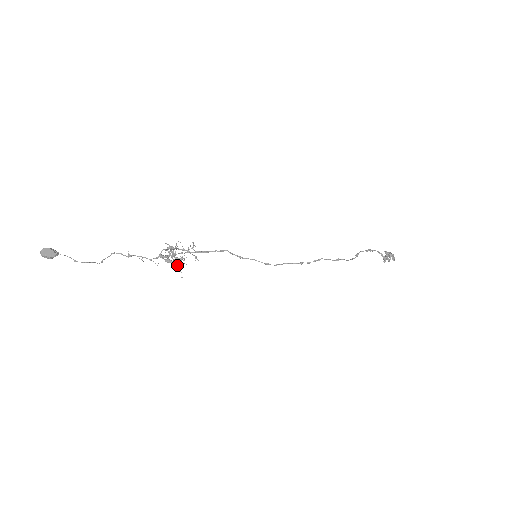
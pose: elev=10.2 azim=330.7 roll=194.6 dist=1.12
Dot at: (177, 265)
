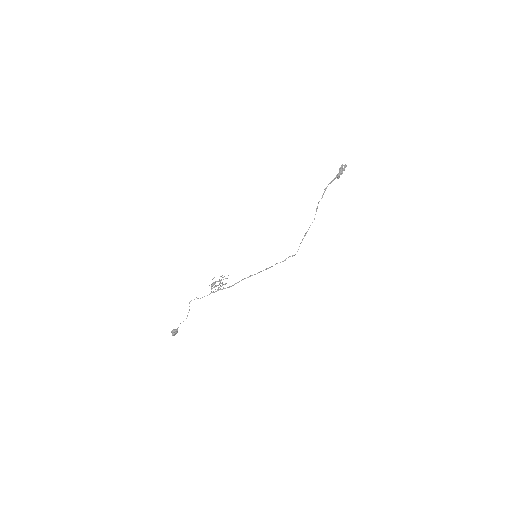
Dot at: (220, 283)
